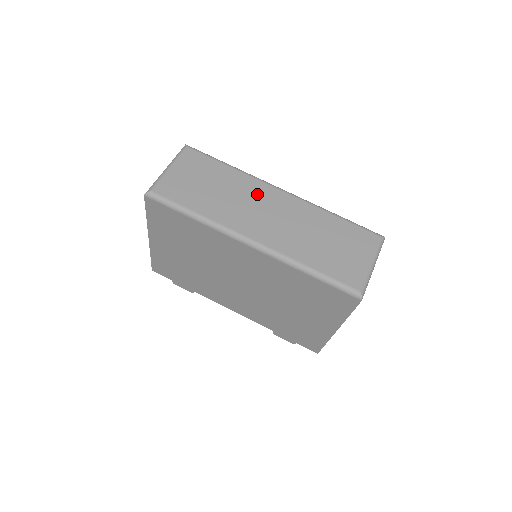
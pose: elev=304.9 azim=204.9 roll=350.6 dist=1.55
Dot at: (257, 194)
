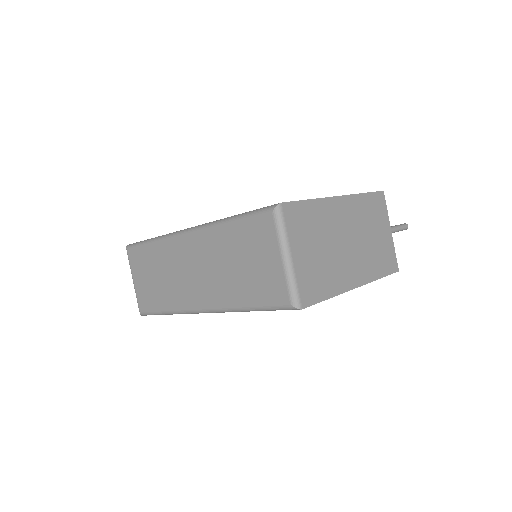
Dot at: (177, 256)
